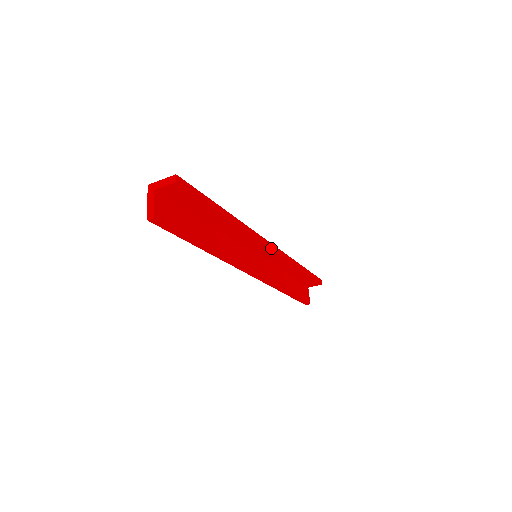
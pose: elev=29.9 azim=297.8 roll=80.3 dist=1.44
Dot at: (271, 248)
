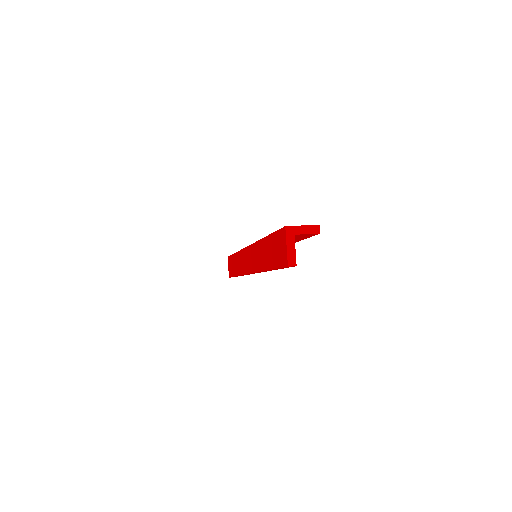
Dot at: occluded
